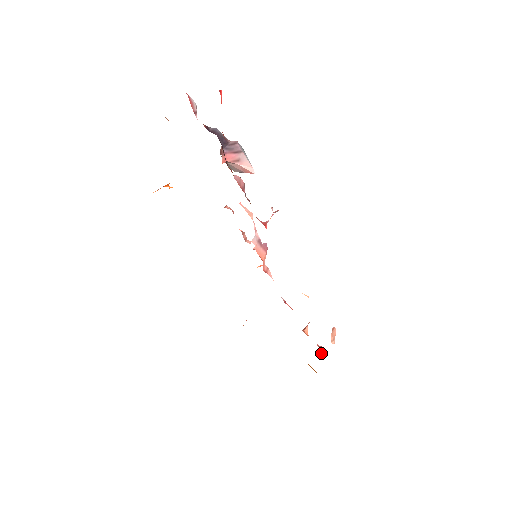
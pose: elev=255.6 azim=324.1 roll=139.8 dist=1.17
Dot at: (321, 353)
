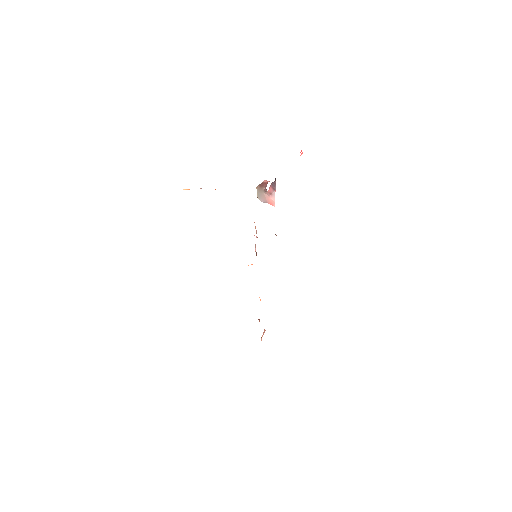
Dot at: occluded
